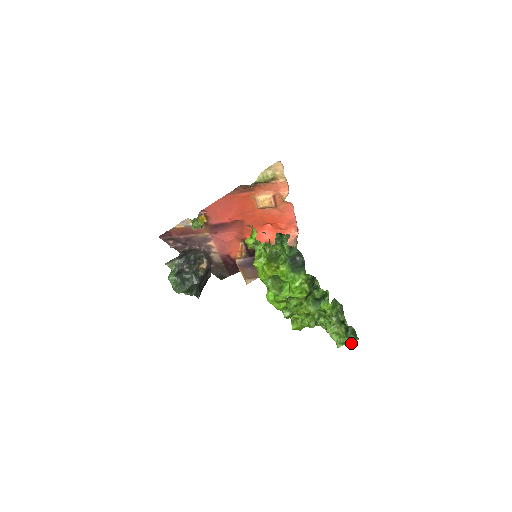
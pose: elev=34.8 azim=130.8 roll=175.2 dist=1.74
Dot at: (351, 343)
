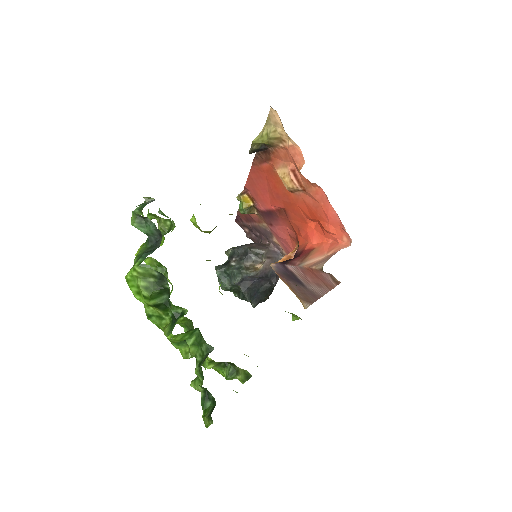
Dot at: (205, 423)
